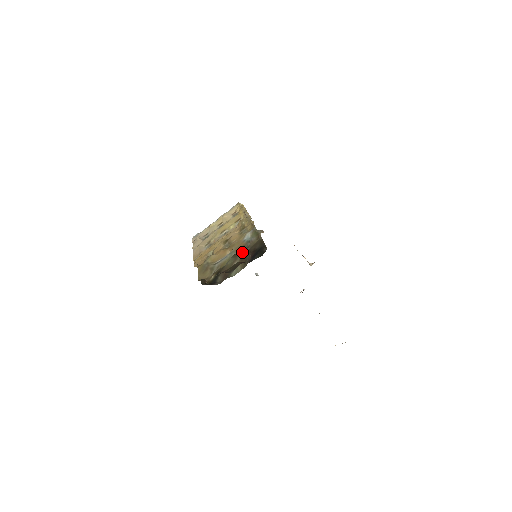
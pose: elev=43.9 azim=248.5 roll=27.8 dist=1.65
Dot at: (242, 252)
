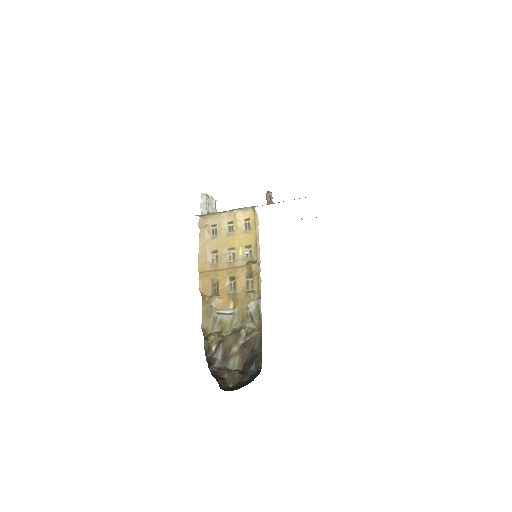
Dot at: (243, 338)
